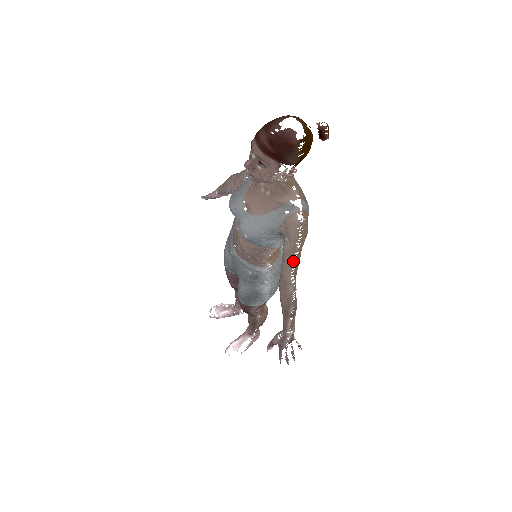
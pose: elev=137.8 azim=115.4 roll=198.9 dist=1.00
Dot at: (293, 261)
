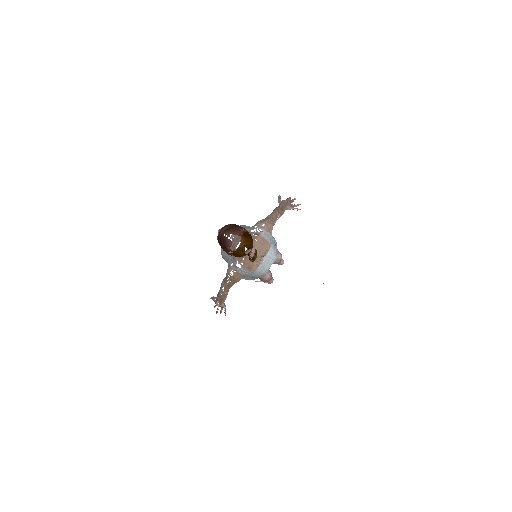
Dot at: (226, 283)
